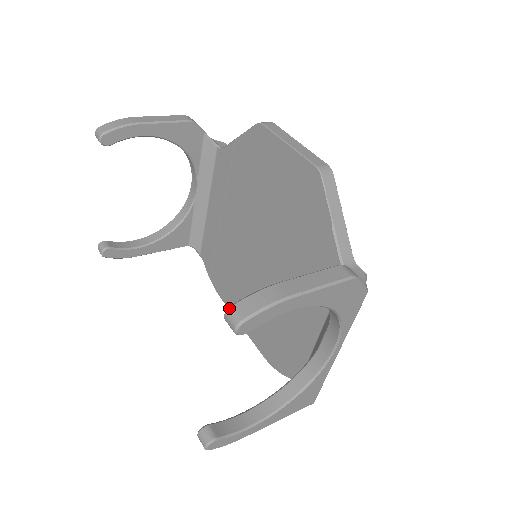
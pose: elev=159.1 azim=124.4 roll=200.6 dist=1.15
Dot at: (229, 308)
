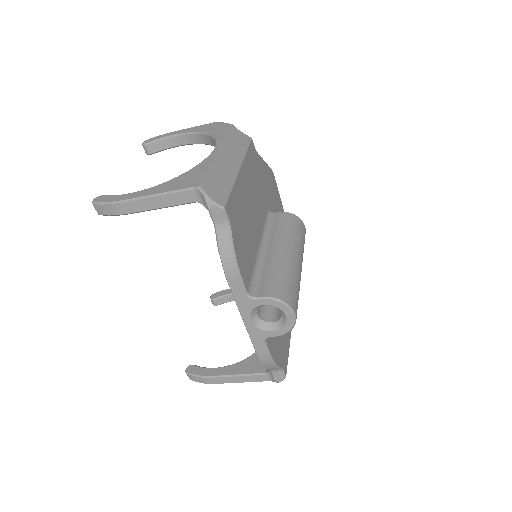
Dot at: occluded
